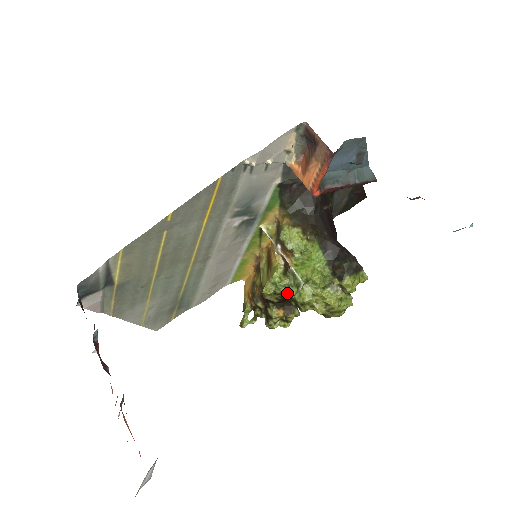
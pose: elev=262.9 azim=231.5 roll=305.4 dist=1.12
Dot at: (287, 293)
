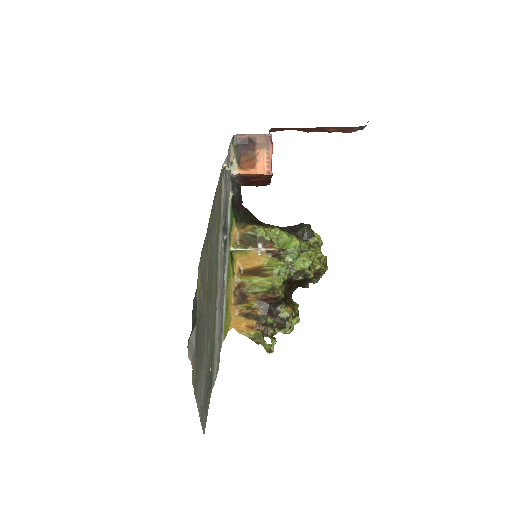
Dot at: (292, 273)
